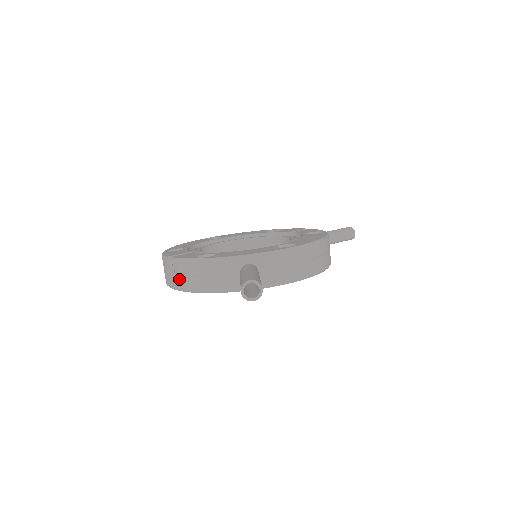
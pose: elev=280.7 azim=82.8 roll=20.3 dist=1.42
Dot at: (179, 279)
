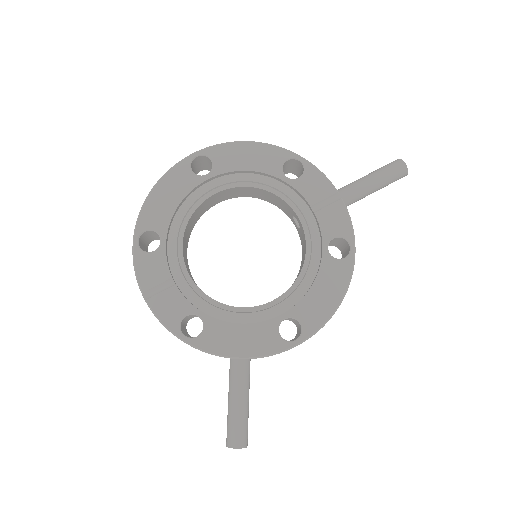
Dot at: occluded
